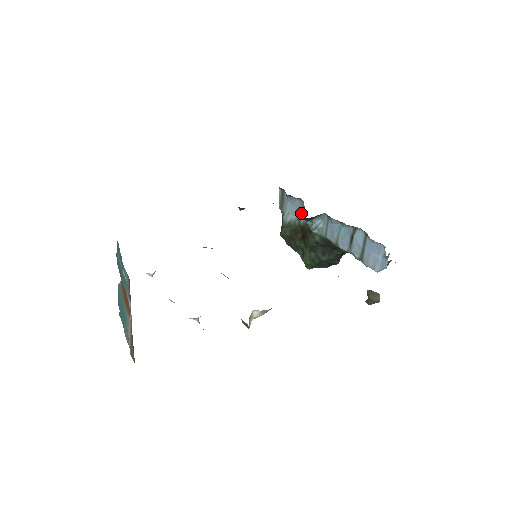
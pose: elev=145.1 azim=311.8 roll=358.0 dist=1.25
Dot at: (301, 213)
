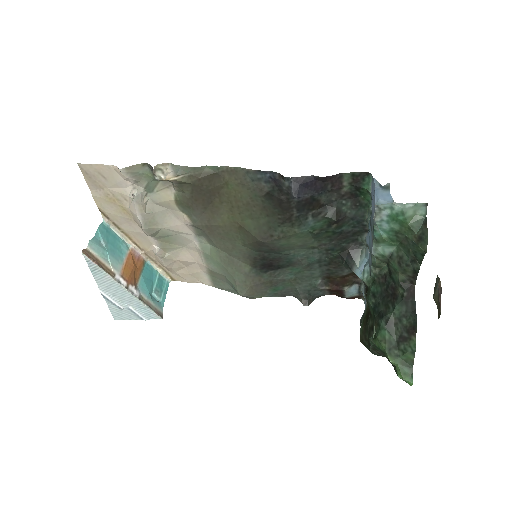
Dot at: occluded
